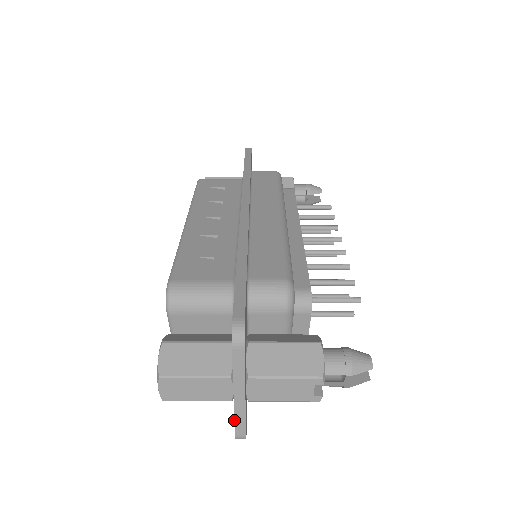
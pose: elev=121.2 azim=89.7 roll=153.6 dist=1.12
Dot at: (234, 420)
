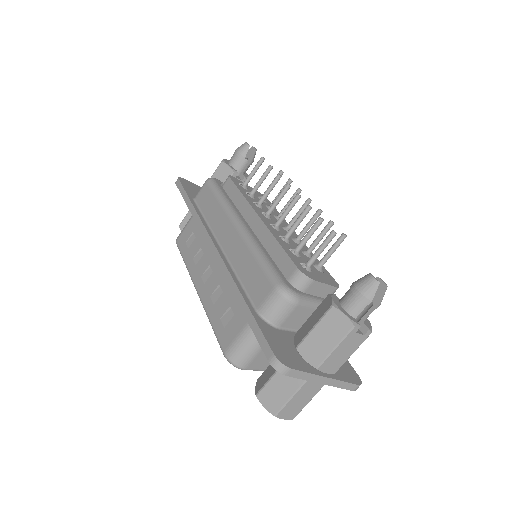
Dot at: occluded
